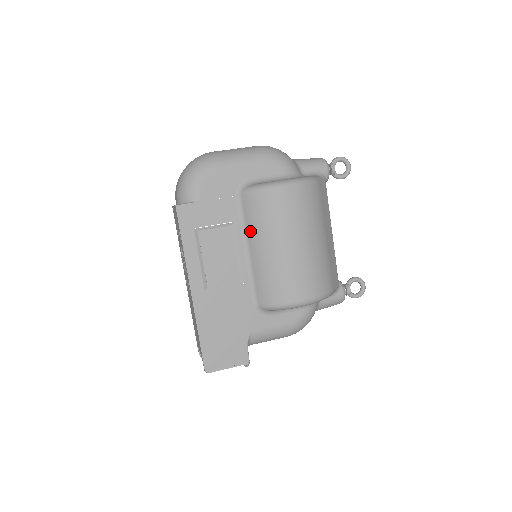
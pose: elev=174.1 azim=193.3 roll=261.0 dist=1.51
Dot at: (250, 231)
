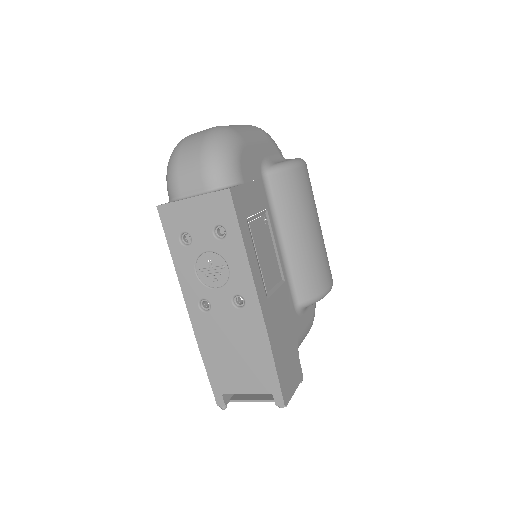
Dot at: (282, 218)
